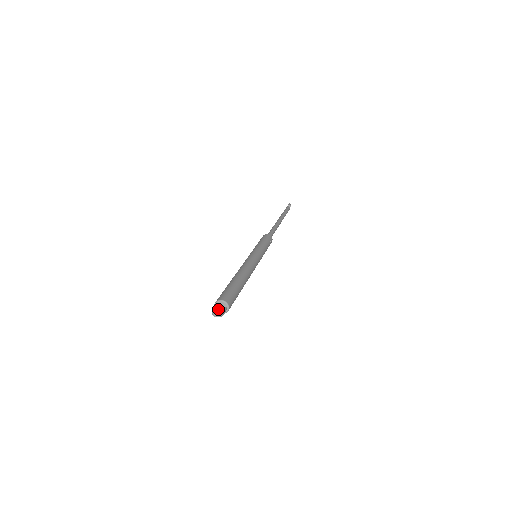
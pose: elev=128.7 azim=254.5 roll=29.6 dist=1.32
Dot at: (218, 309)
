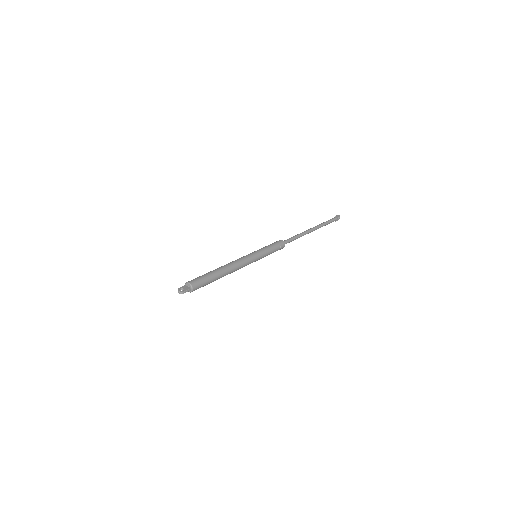
Dot at: (183, 288)
